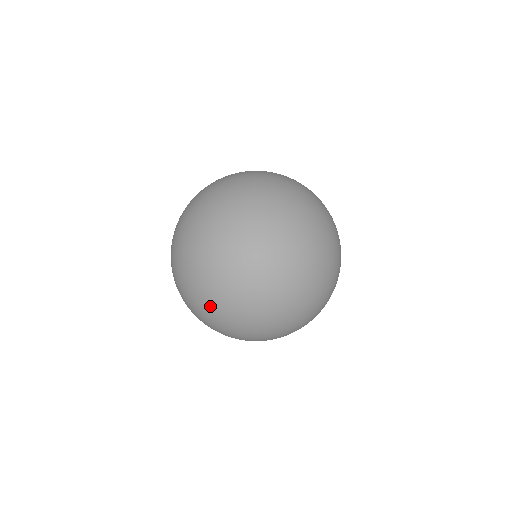
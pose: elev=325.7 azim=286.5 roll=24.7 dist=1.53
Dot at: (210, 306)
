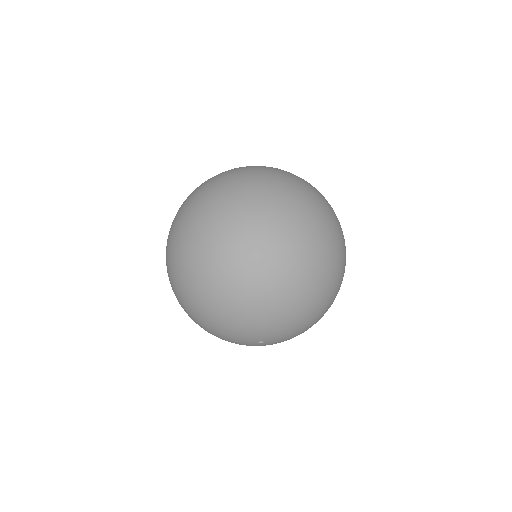
Dot at: (280, 254)
